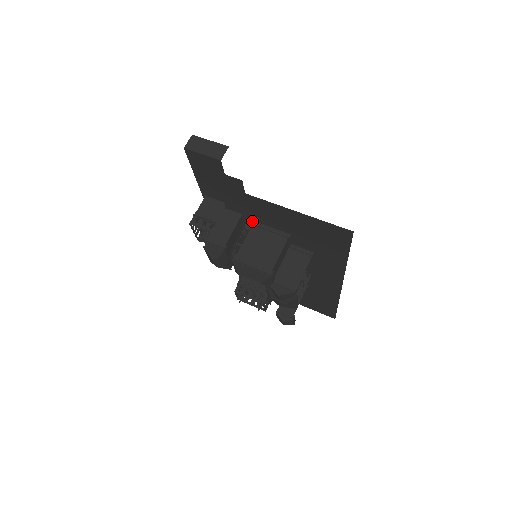
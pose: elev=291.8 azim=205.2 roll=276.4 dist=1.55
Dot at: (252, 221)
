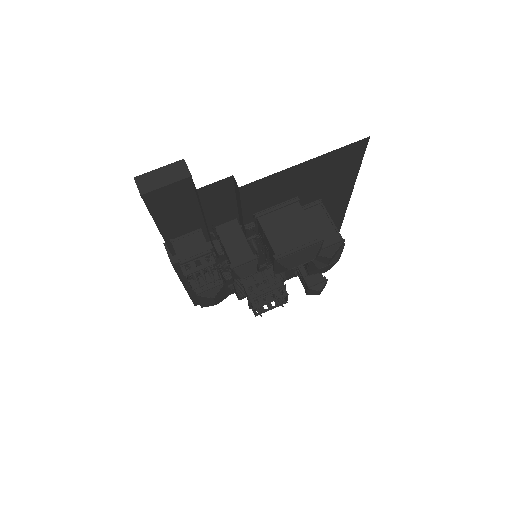
Dot at: (254, 215)
